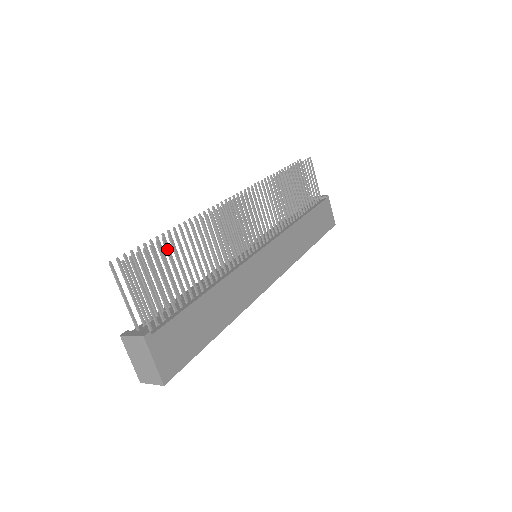
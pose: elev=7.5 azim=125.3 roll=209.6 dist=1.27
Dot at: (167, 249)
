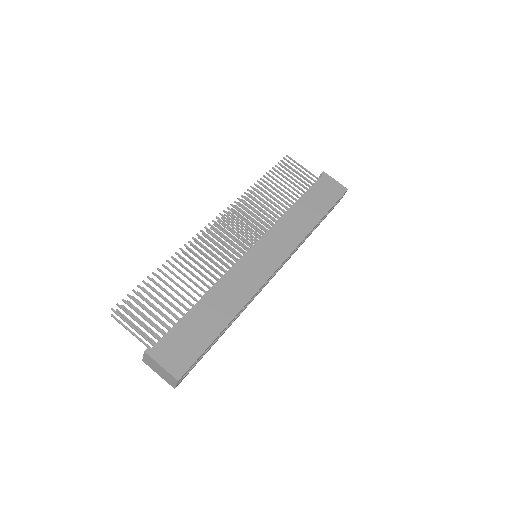
Dot at: (149, 287)
